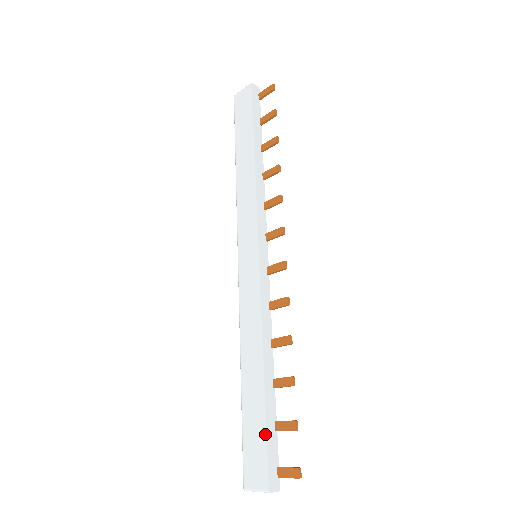
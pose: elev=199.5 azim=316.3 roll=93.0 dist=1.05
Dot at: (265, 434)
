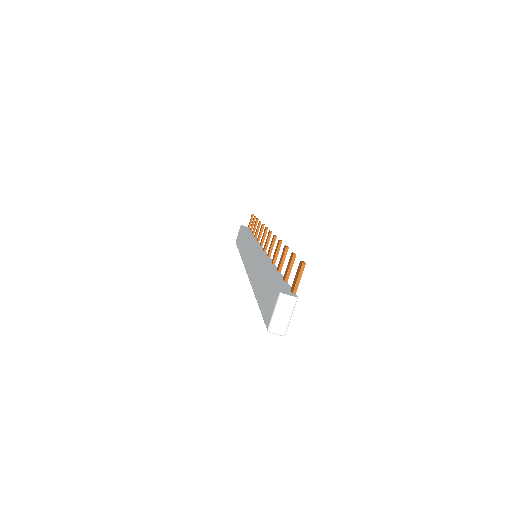
Dot at: (271, 280)
